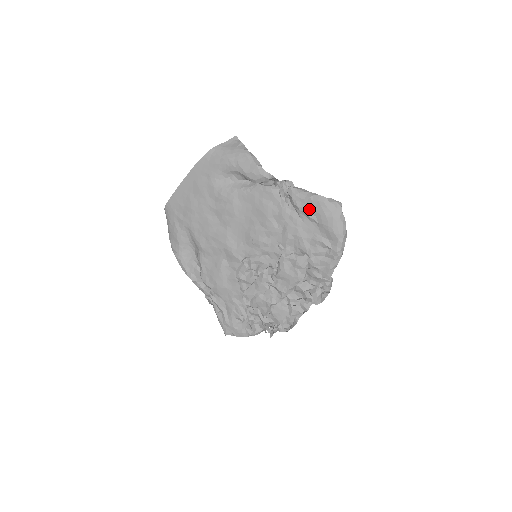
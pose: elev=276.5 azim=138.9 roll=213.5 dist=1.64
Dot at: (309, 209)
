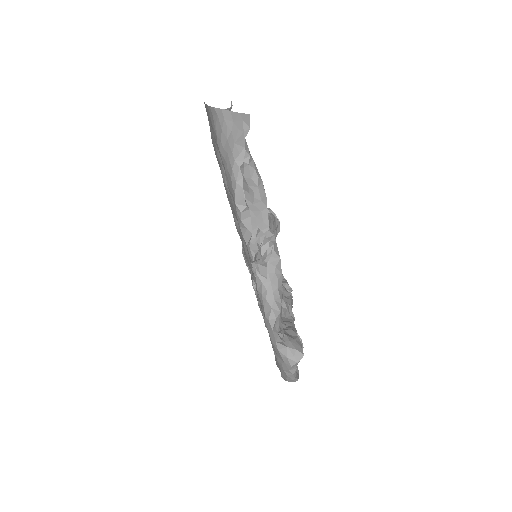
Dot at: occluded
